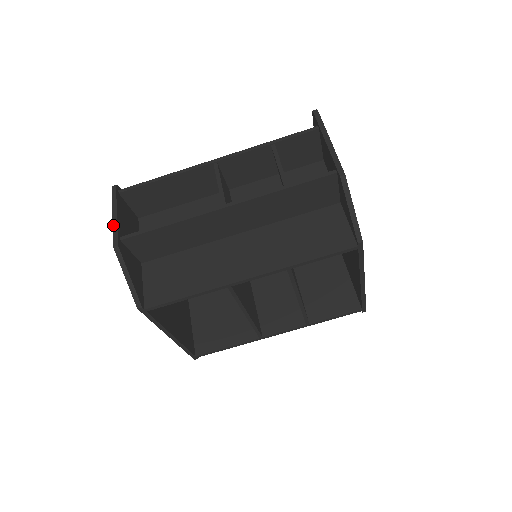
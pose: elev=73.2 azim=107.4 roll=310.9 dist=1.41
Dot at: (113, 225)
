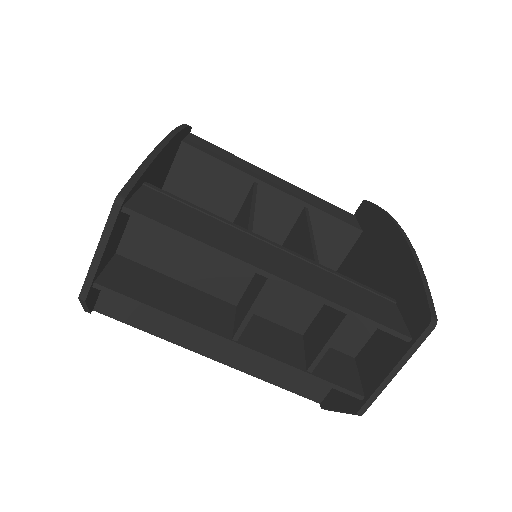
Dot at: (90, 269)
